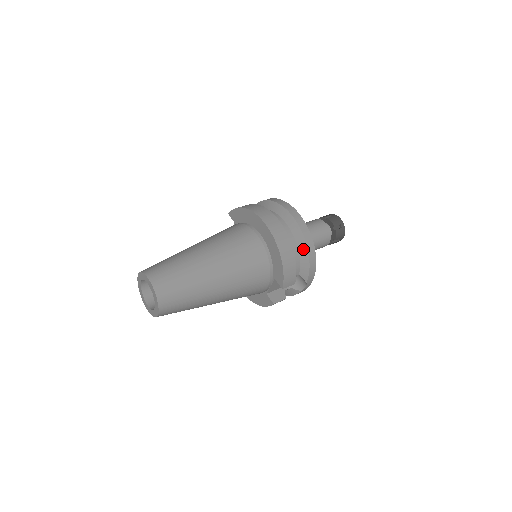
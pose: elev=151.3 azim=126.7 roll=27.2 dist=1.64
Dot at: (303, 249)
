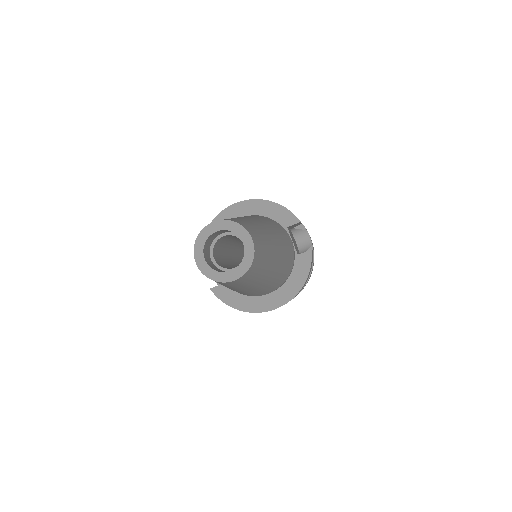
Dot at: occluded
